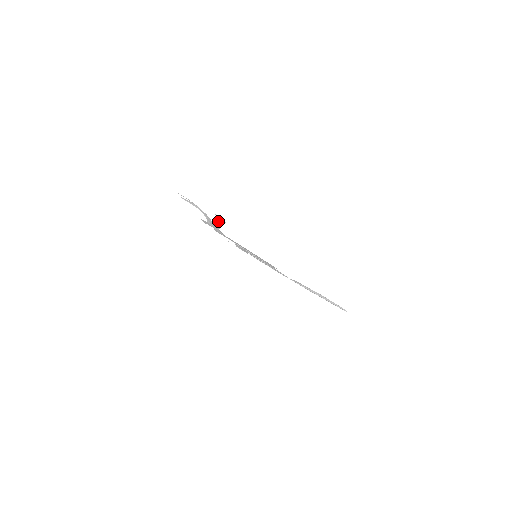
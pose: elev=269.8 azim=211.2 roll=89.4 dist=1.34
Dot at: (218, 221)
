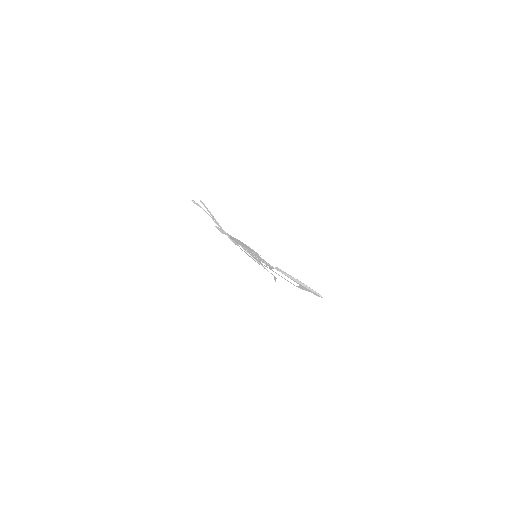
Dot at: (209, 211)
